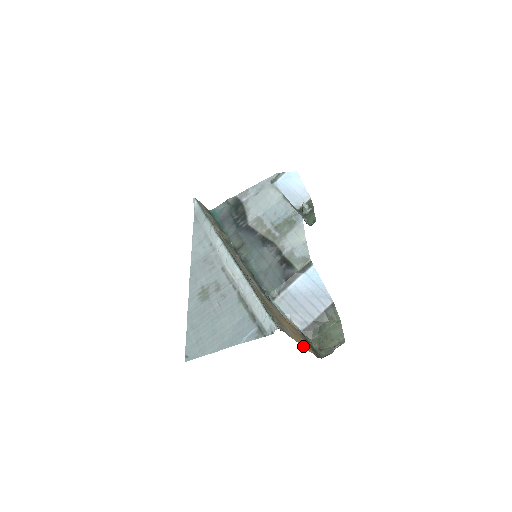
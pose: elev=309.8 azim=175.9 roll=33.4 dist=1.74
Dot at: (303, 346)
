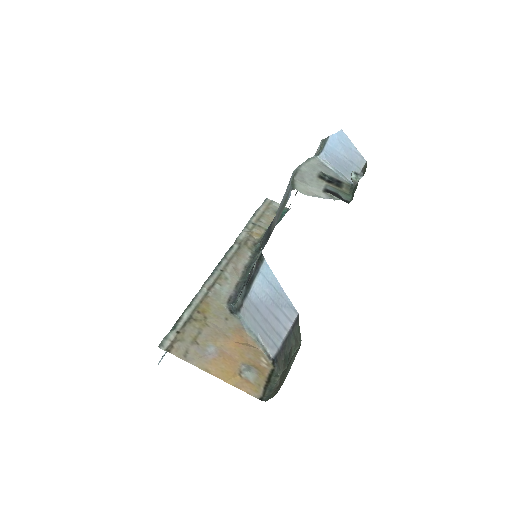
Dot at: (218, 377)
